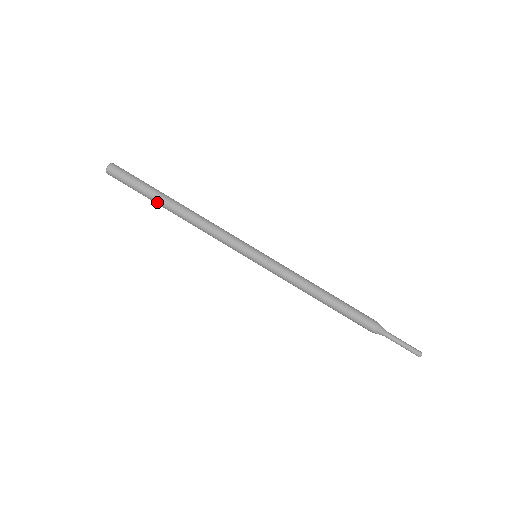
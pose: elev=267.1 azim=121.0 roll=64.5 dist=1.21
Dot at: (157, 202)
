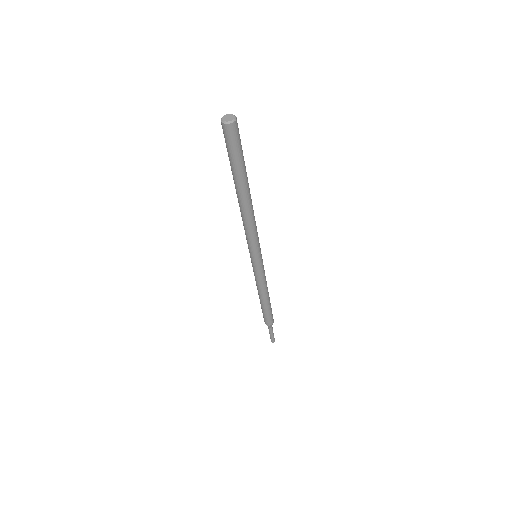
Dot at: (233, 178)
